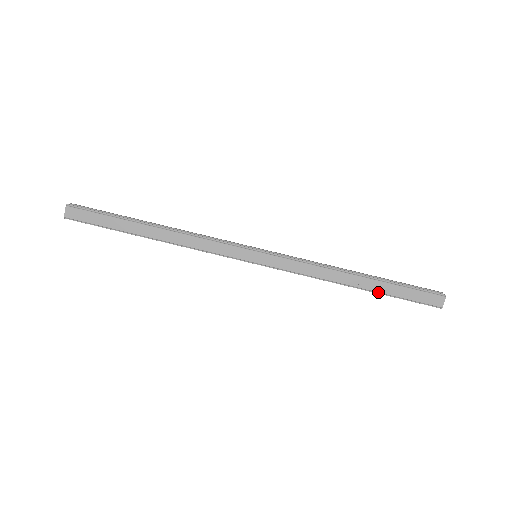
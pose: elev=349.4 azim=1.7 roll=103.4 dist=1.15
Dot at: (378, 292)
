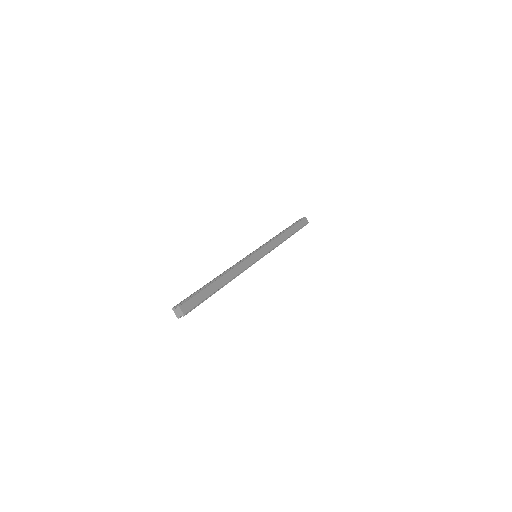
Dot at: (294, 233)
